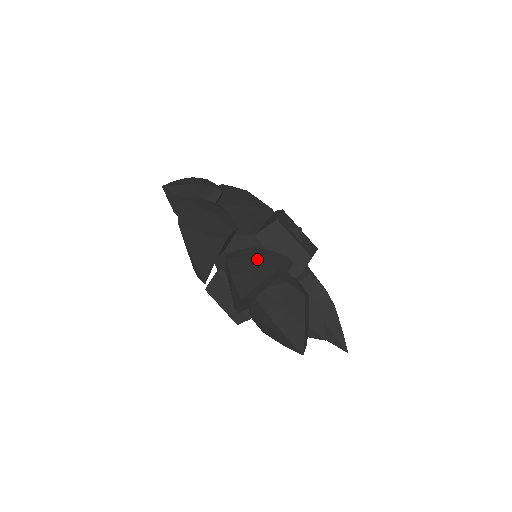
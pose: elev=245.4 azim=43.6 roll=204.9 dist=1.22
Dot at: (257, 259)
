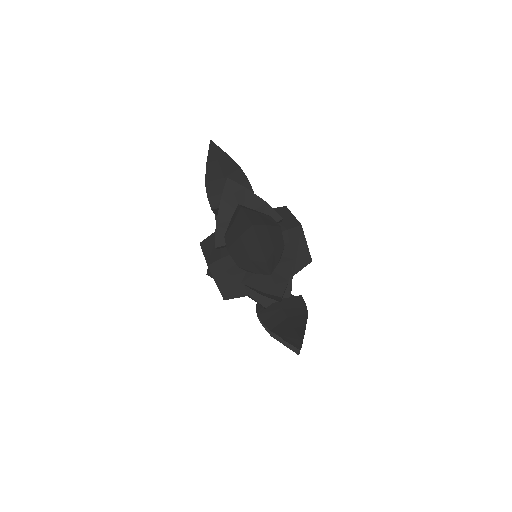
Dot at: occluded
